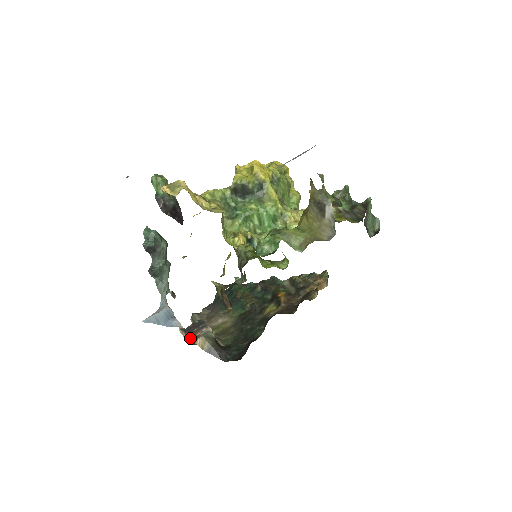
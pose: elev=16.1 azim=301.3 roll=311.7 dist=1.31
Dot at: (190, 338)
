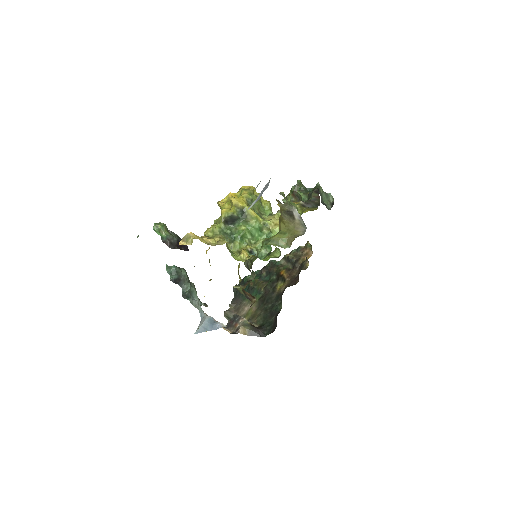
Dot at: (233, 331)
